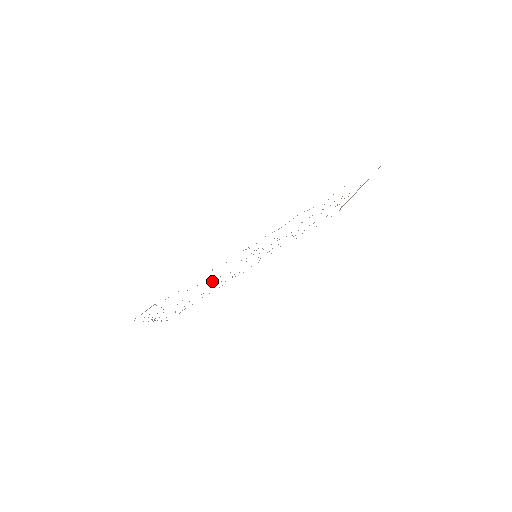
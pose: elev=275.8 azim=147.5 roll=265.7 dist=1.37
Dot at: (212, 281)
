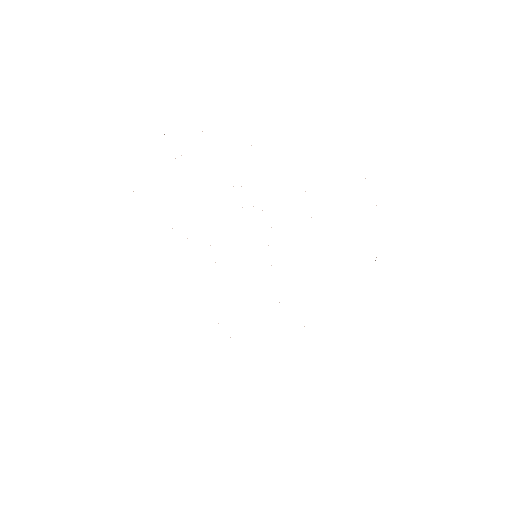
Dot at: occluded
